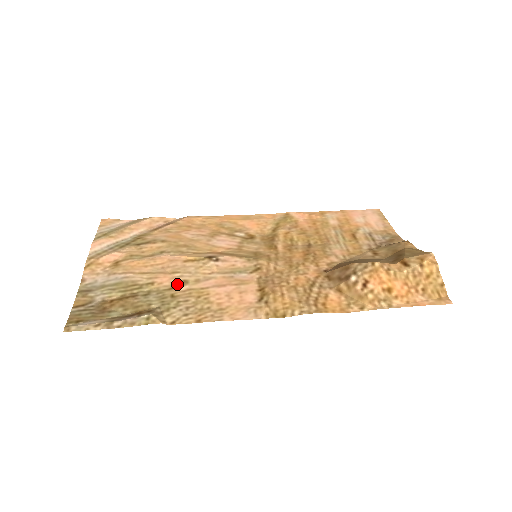
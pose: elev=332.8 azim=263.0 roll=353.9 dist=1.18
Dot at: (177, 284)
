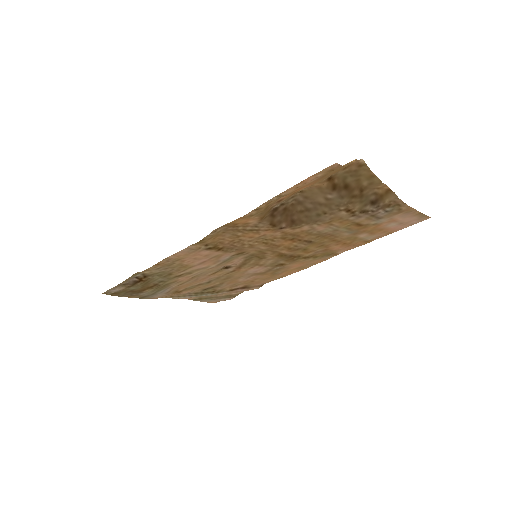
Dot at: (184, 275)
